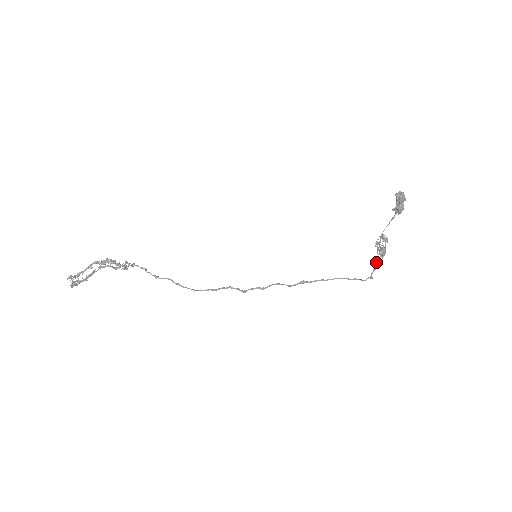
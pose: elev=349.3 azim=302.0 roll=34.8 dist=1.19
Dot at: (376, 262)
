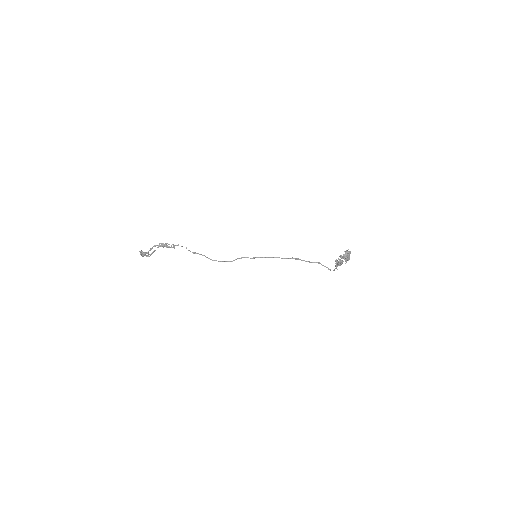
Dot at: (337, 266)
